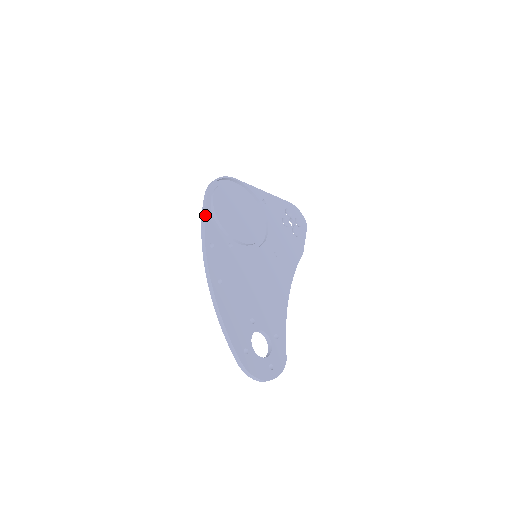
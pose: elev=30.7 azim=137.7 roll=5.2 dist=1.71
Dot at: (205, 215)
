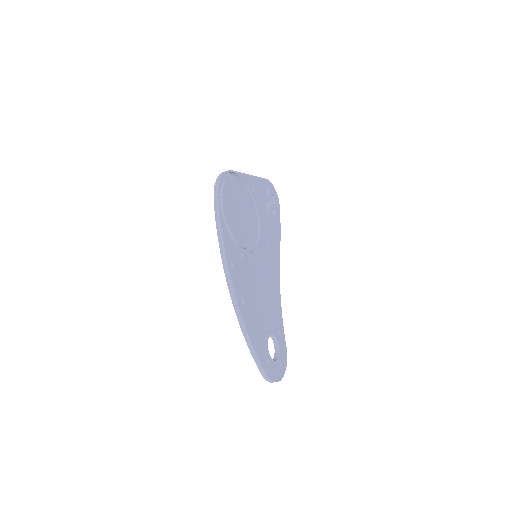
Dot at: (222, 231)
